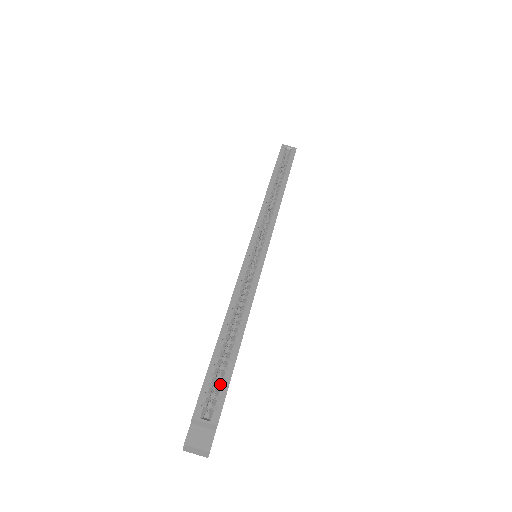
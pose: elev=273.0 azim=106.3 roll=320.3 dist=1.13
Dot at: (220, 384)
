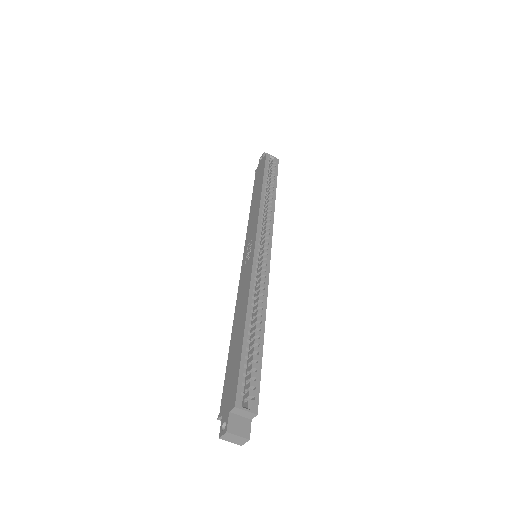
Dot at: (253, 375)
